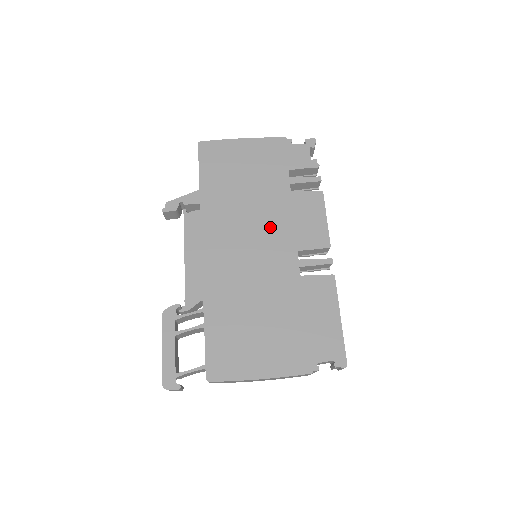
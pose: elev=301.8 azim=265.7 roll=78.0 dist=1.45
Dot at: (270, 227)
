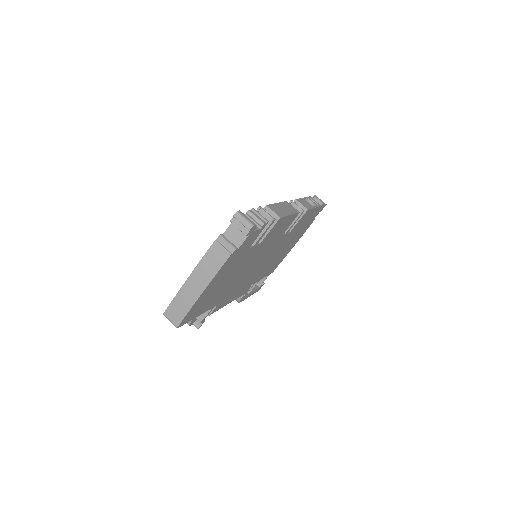
Dot at: occluded
